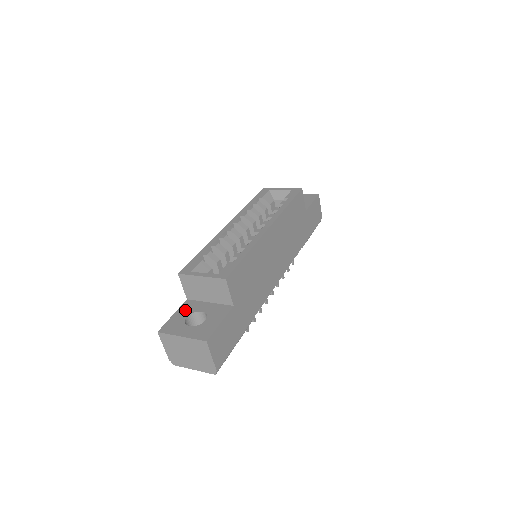
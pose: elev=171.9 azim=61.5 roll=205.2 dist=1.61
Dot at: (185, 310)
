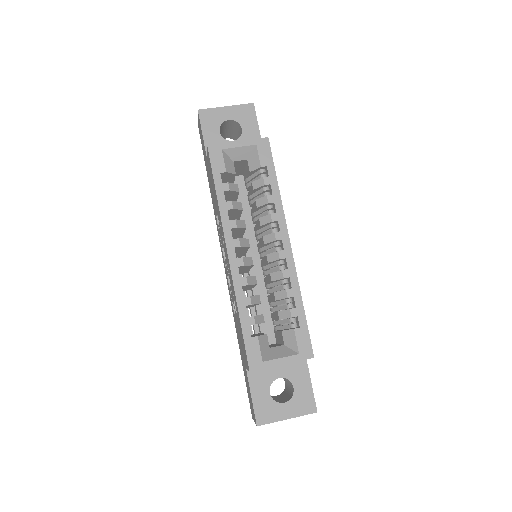
Dot at: (259, 385)
